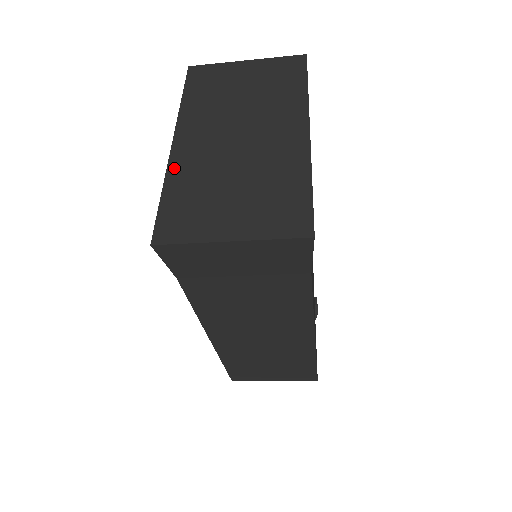
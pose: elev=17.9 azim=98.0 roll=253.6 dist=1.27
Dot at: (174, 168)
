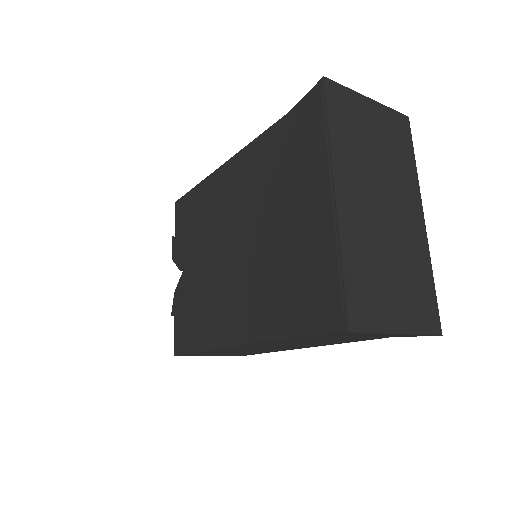
Dot at: (345, 234)
